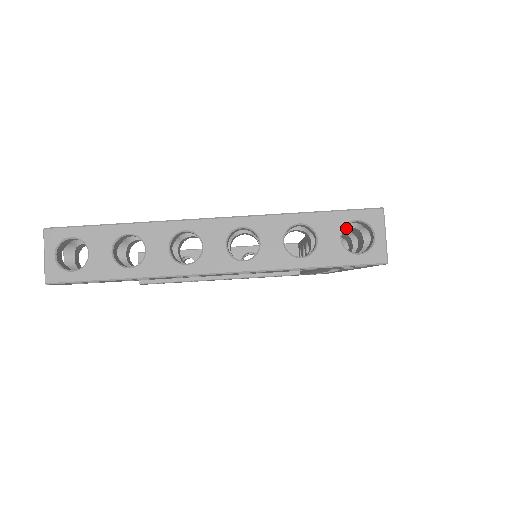
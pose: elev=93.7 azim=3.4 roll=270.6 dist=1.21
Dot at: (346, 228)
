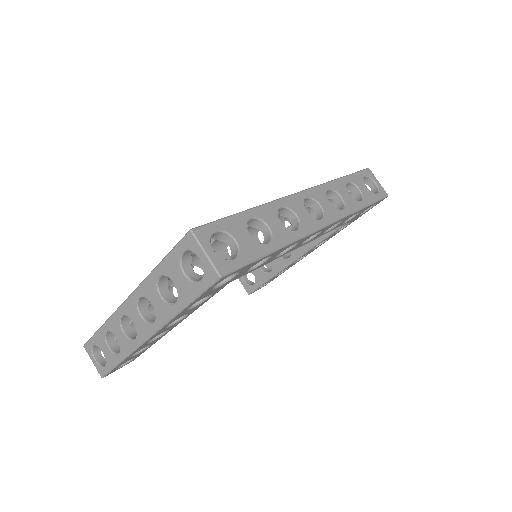
Dot at: occluded
